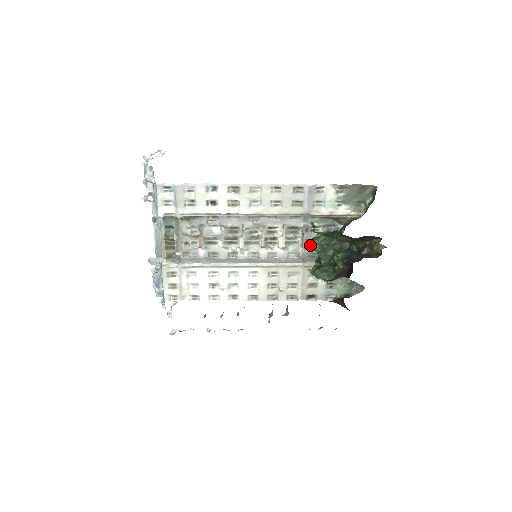
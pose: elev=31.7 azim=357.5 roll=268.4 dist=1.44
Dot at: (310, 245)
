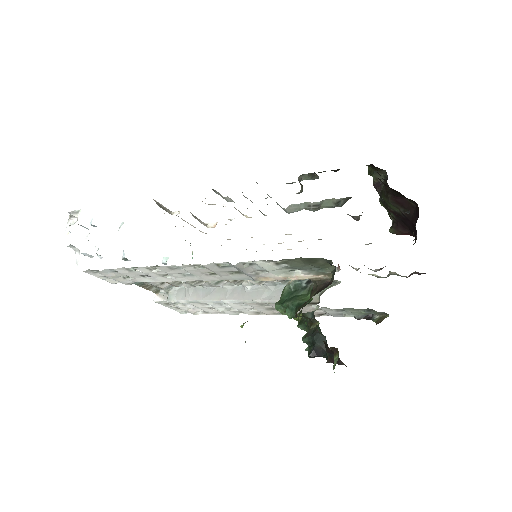
Dot at: (276, 309)
